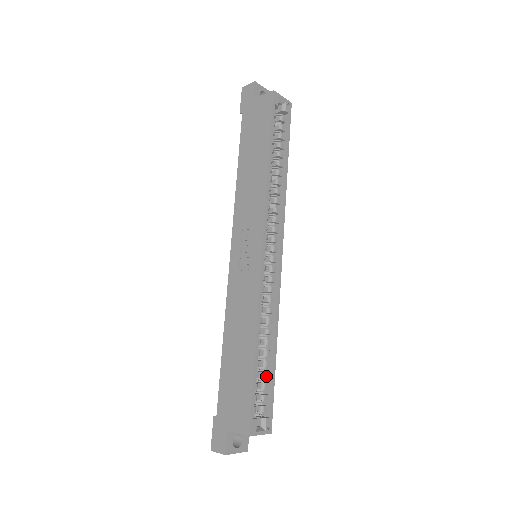
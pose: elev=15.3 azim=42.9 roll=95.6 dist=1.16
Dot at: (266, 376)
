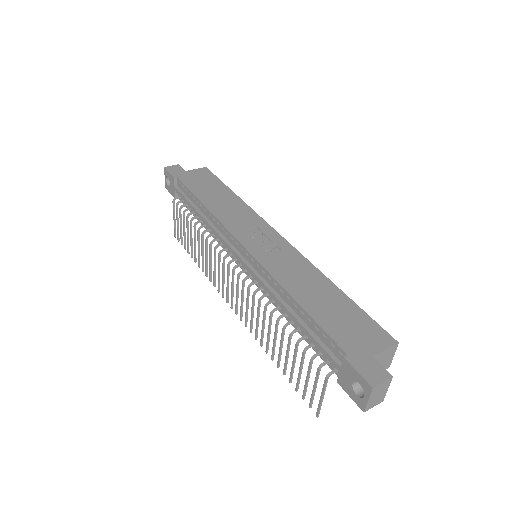
Dot at: occluded
